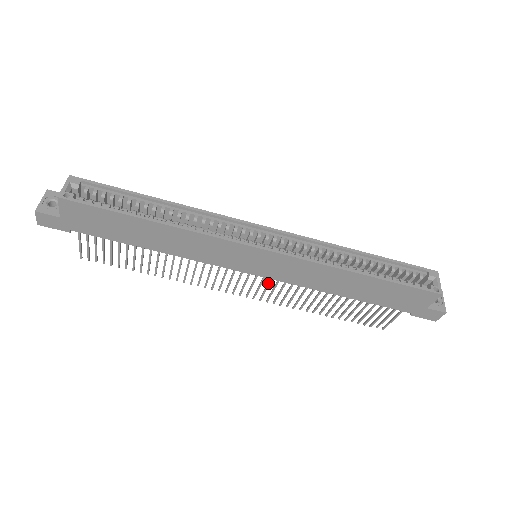
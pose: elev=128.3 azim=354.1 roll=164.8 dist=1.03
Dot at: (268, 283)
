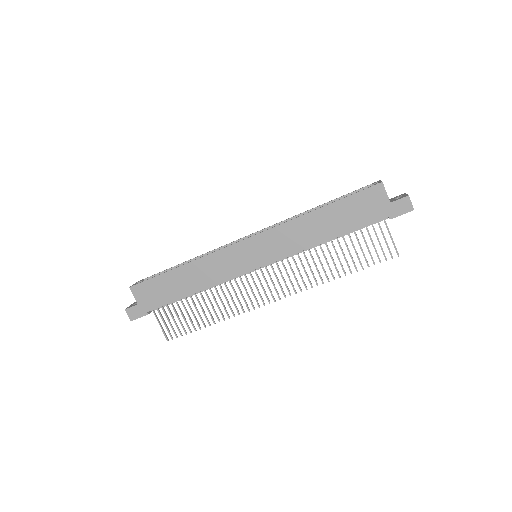
Dot at: occluded
